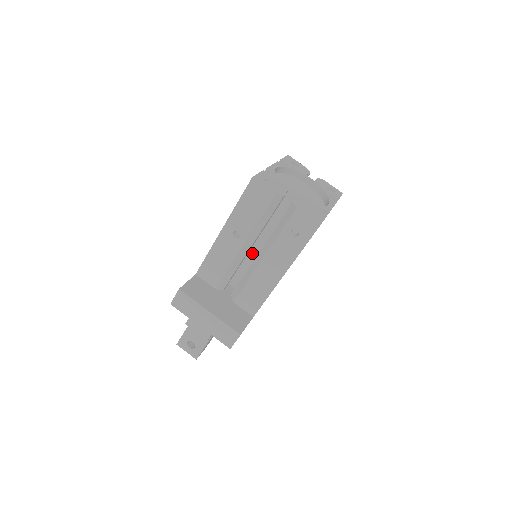
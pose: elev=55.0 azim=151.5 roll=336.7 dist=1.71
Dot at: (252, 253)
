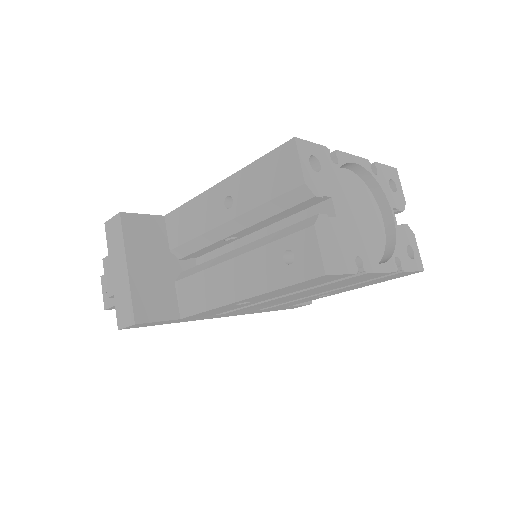
Dot at: (240, 244)
